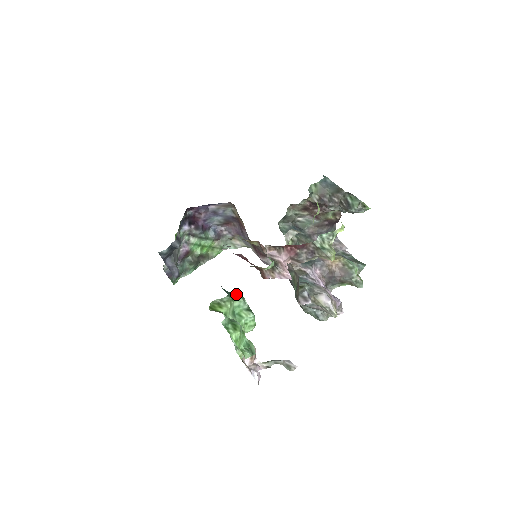
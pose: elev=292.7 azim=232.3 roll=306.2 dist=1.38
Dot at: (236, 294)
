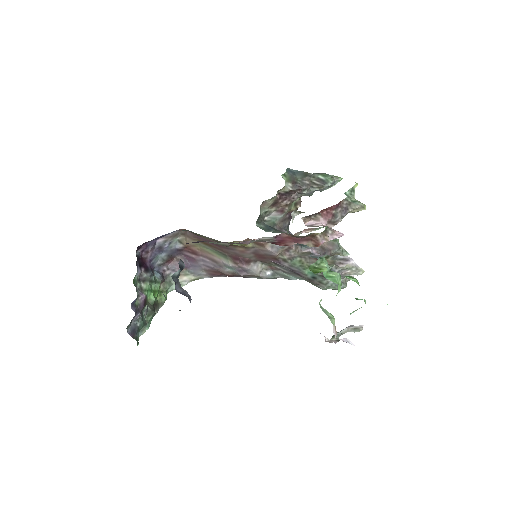
Dot at: occluded
